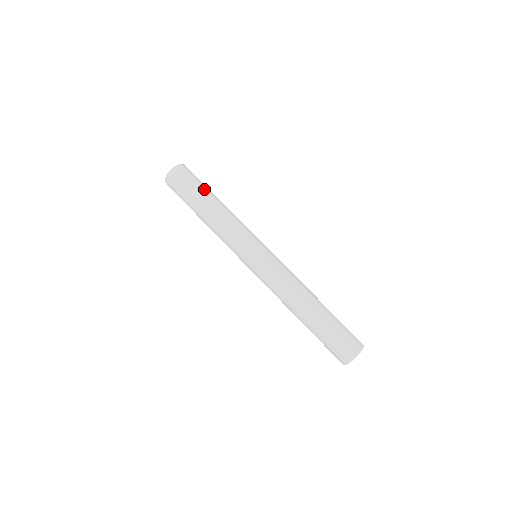
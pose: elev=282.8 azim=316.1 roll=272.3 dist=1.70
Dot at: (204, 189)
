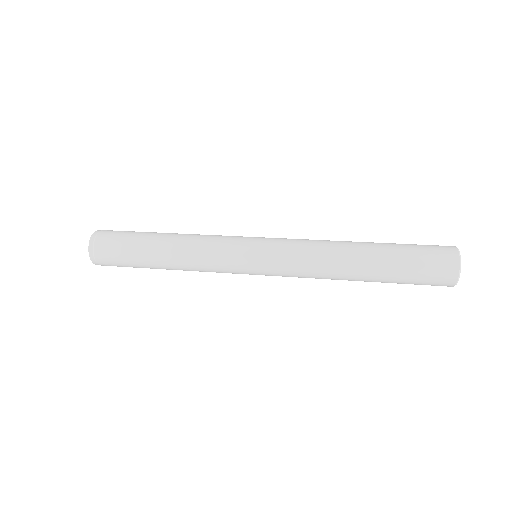
Dot at: (145, 232)
